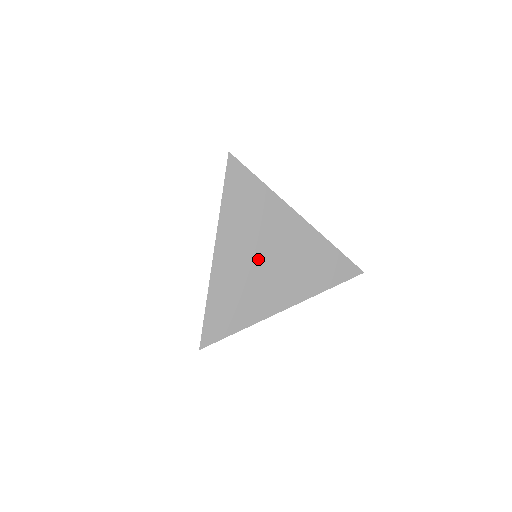
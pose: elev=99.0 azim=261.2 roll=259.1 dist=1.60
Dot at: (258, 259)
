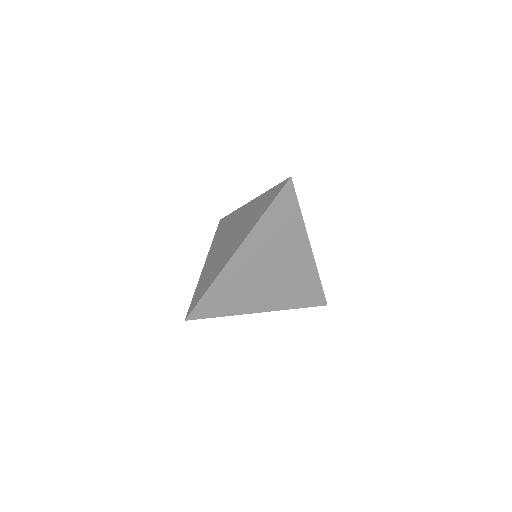
Dot at: (264, 268)
